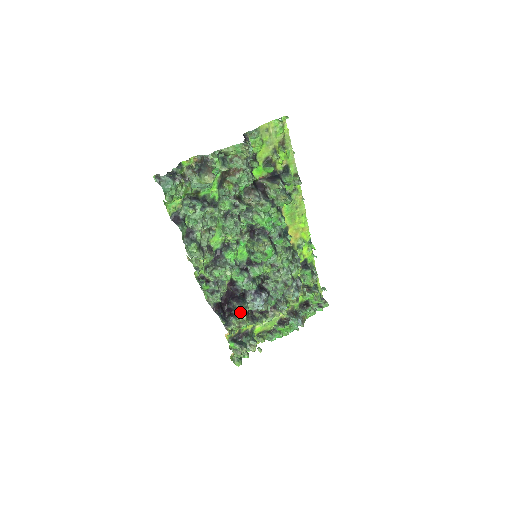
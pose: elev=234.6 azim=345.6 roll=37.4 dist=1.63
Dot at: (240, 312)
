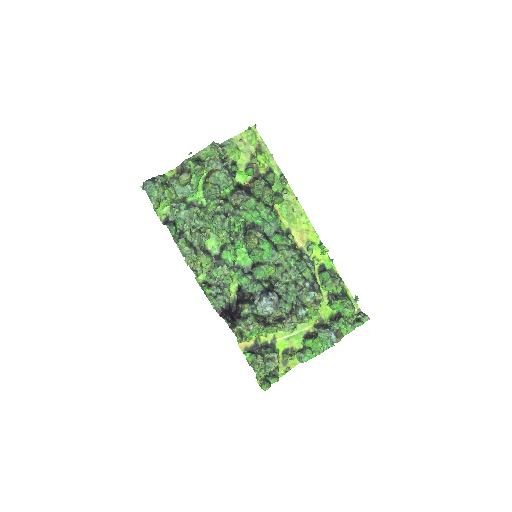
Dot at: (247, 314)
